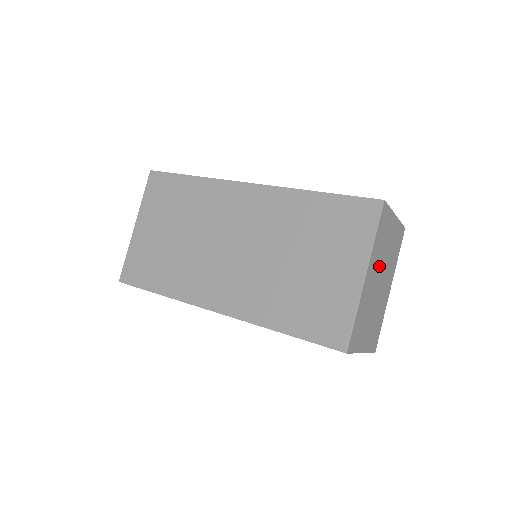
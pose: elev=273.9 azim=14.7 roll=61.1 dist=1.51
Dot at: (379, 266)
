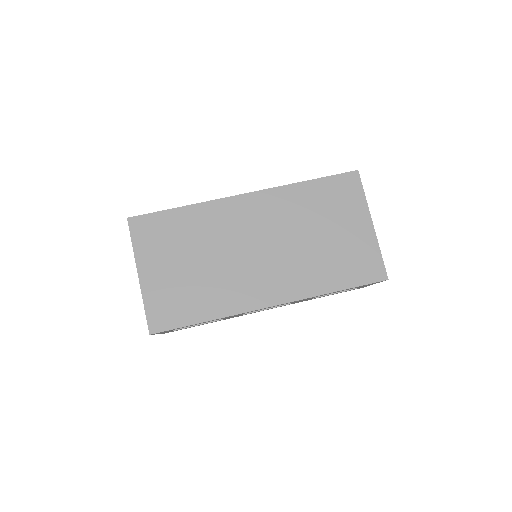
Dot at: occluded
